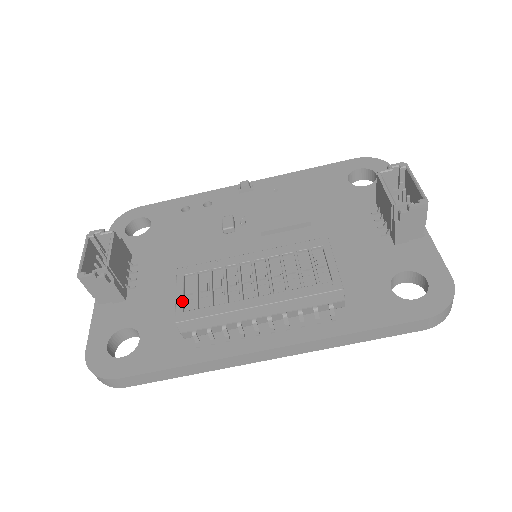
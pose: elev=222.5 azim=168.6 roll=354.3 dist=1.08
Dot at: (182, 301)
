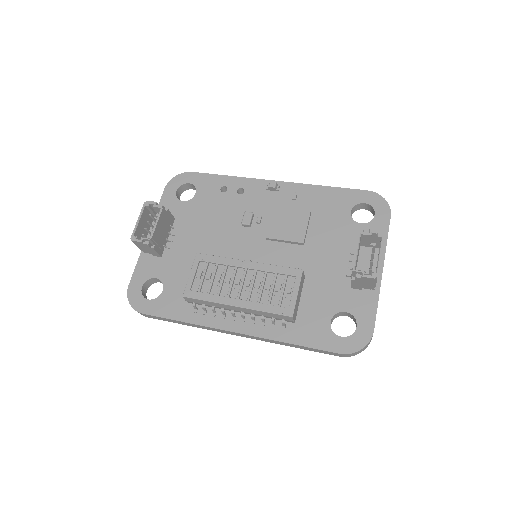
Dot at: (192, 282)
